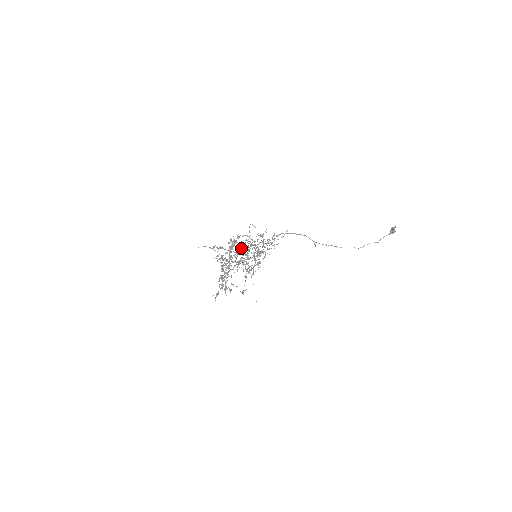
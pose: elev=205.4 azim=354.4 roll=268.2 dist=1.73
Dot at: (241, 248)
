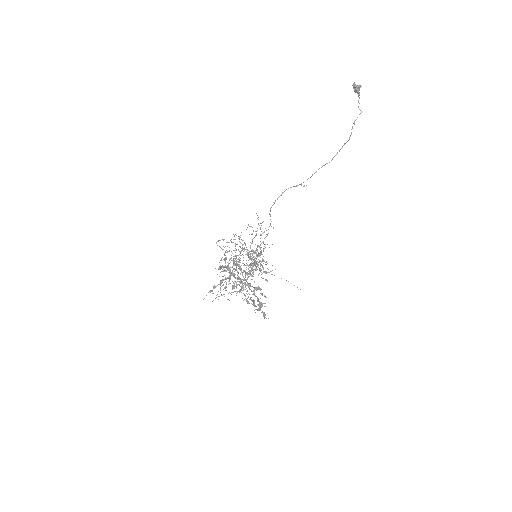
Dot at: occluded
